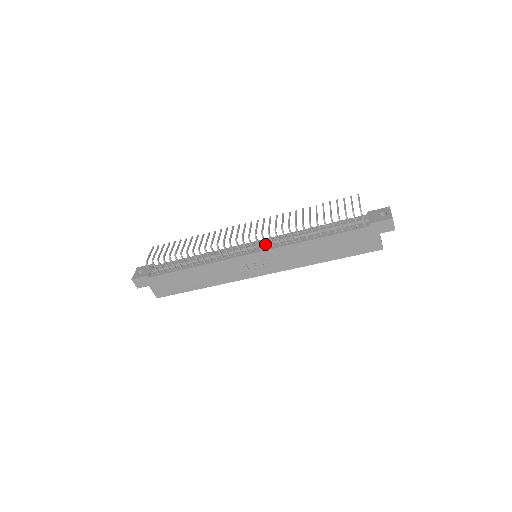
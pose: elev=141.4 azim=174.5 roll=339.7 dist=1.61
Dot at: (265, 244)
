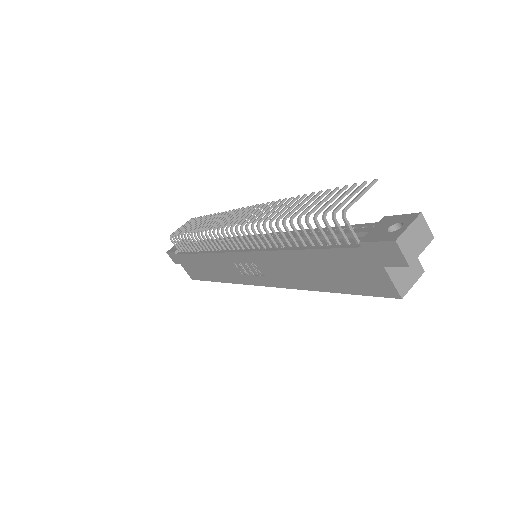
Dot at: (248, 242)
